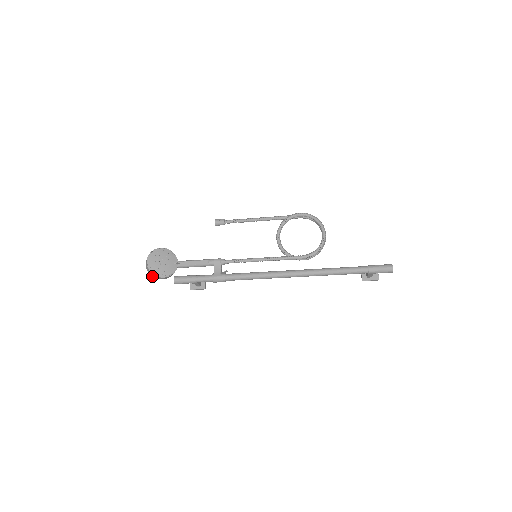
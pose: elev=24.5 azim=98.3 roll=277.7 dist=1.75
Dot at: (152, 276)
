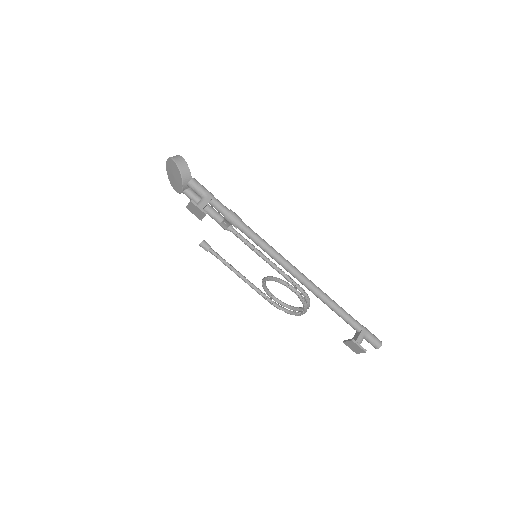
Dot at: (174, 159)
